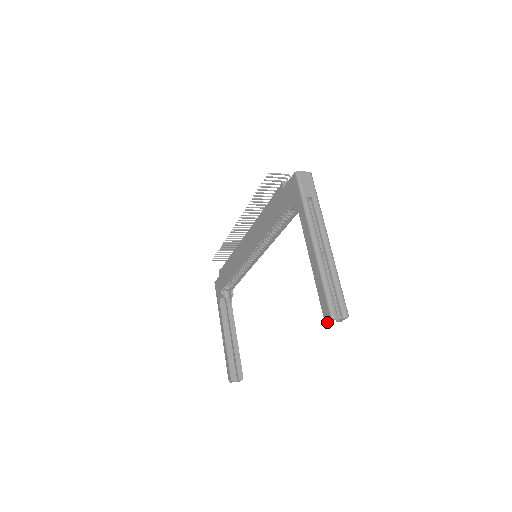
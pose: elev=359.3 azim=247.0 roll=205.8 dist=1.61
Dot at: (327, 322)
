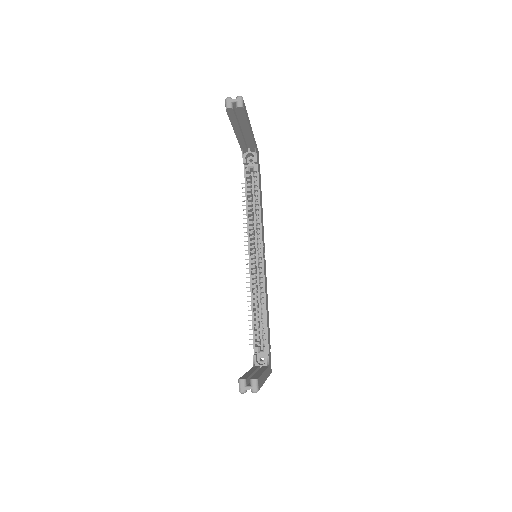
Dot at: (227, 107)
